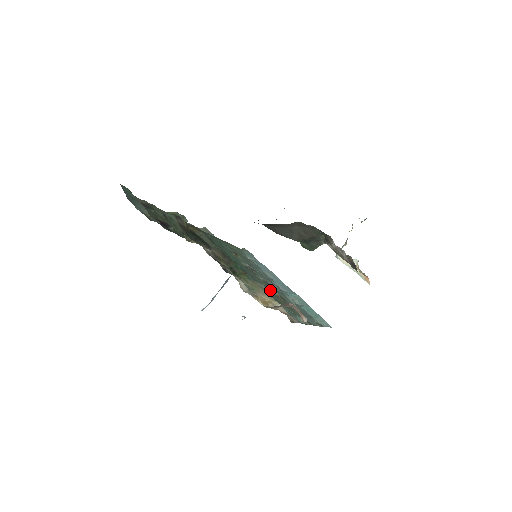
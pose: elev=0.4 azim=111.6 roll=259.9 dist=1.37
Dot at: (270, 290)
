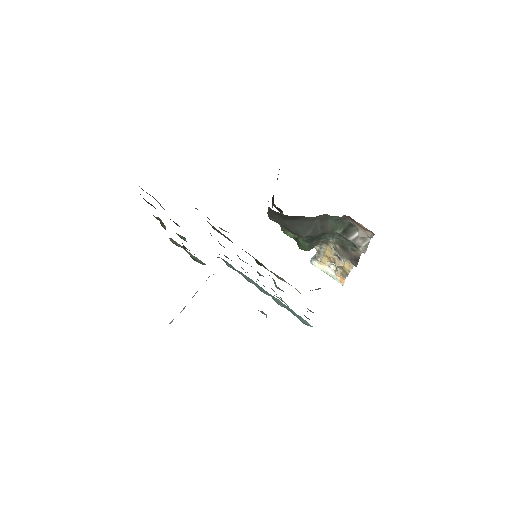
Dot at: occluded
